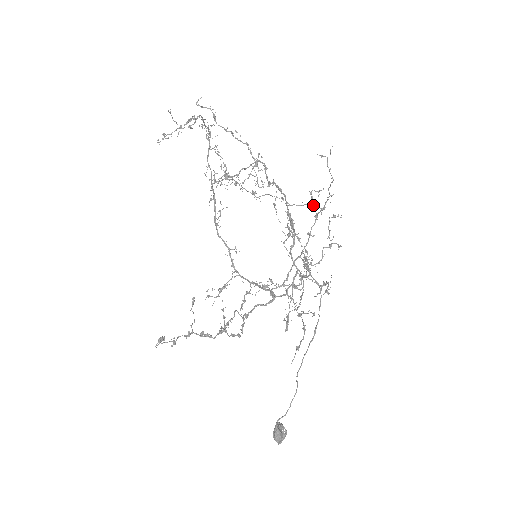
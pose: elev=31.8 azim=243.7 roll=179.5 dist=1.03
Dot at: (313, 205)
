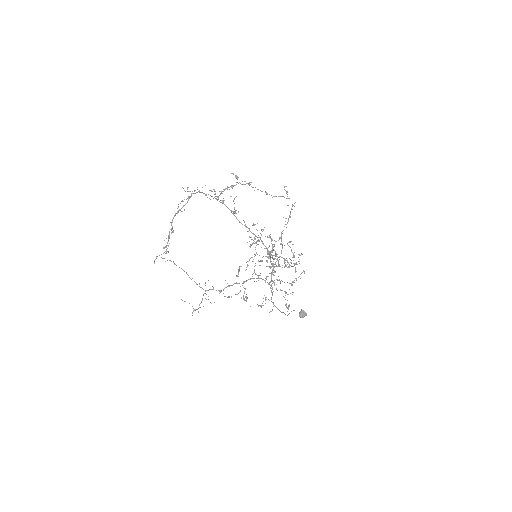
Dot at: (289, 198)
